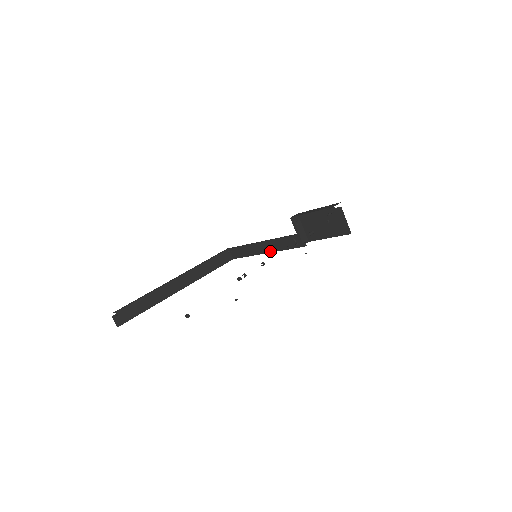
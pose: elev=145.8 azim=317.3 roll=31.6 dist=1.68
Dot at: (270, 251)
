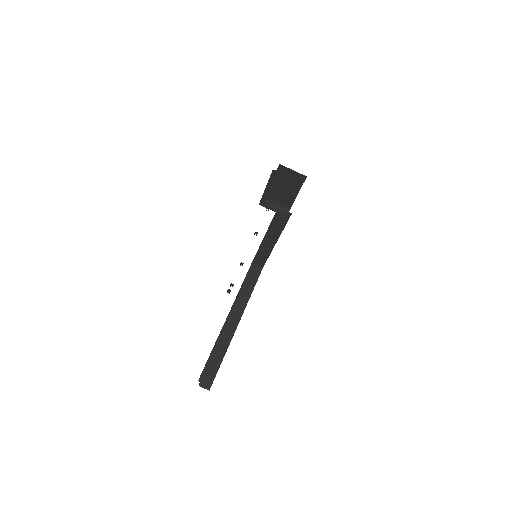
Dot at: (276, 239)
